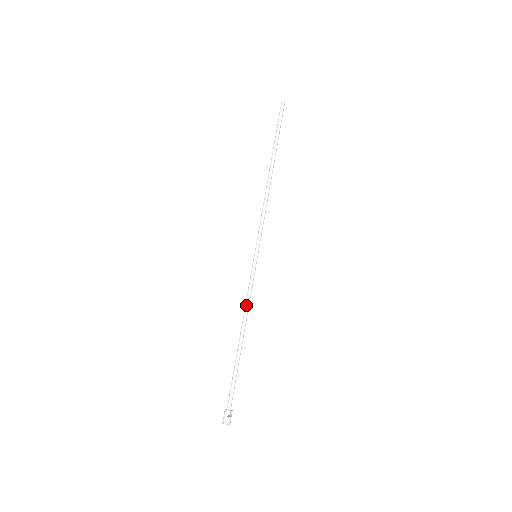
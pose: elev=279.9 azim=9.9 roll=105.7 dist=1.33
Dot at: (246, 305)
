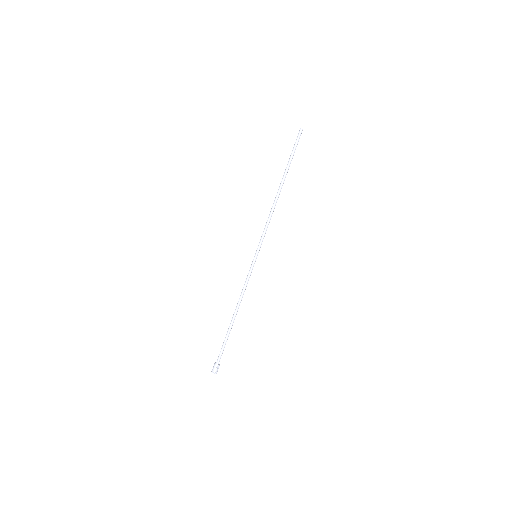
Dot at: (243, 292)
